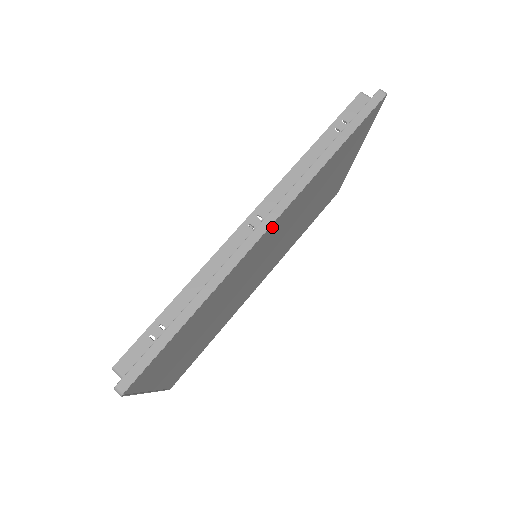
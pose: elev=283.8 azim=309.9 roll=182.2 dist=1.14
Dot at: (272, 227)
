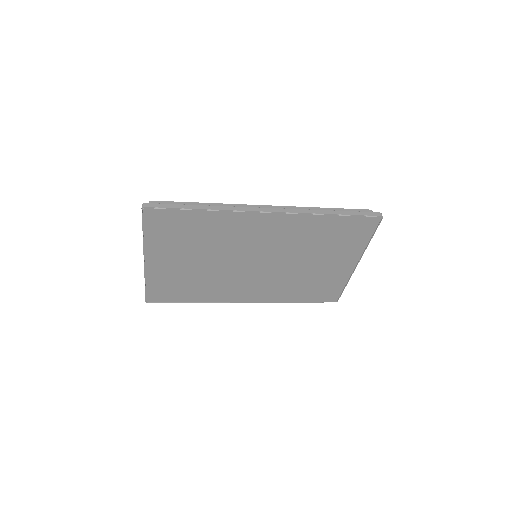
Dot at: (272, 217)
